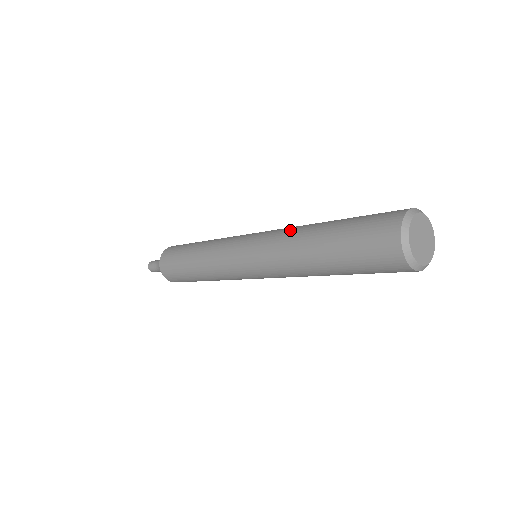
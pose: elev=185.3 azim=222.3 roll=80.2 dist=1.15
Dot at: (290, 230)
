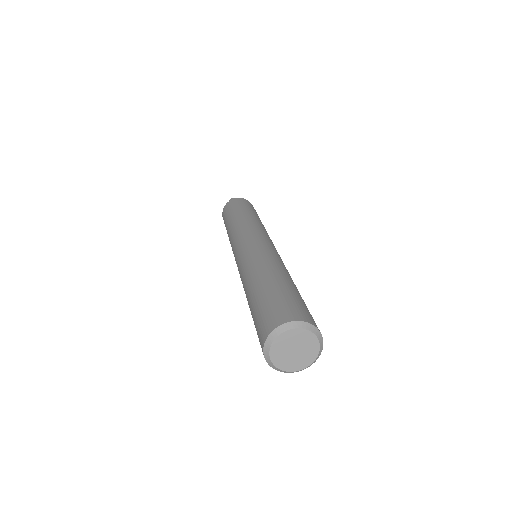
Dot at: (242, 280)
